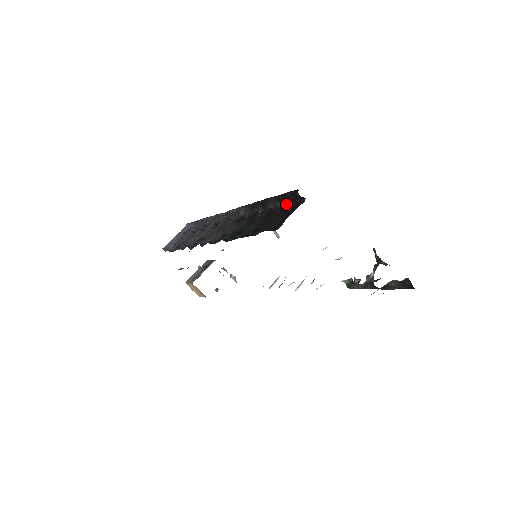
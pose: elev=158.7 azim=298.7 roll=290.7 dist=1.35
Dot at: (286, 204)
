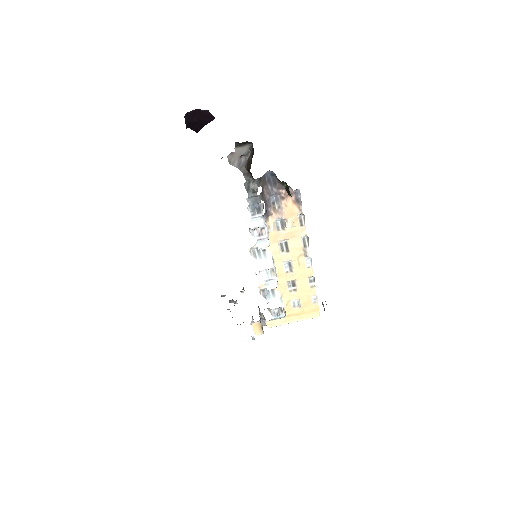
Dot at: occluded
